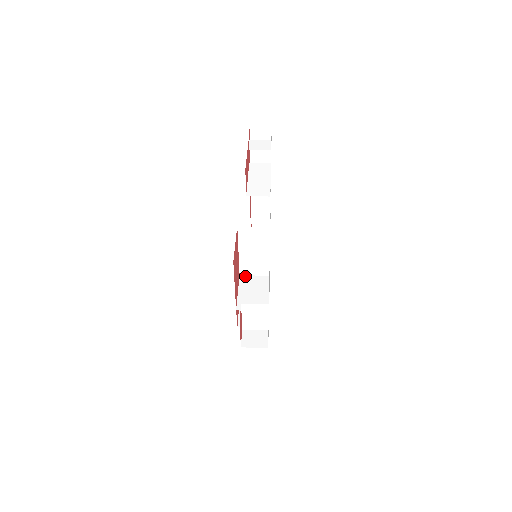
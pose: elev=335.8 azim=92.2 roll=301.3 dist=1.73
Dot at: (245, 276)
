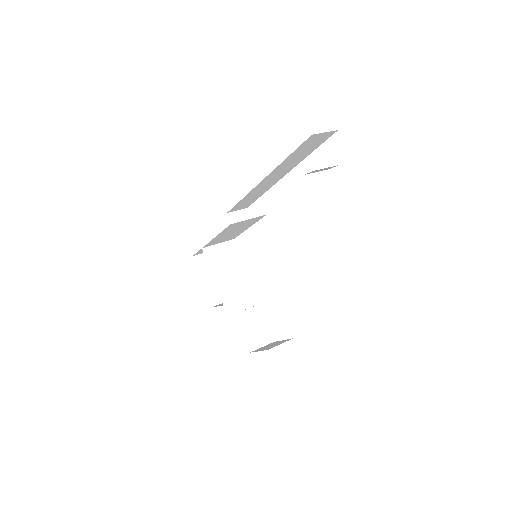
Dot at: (209, 248)
